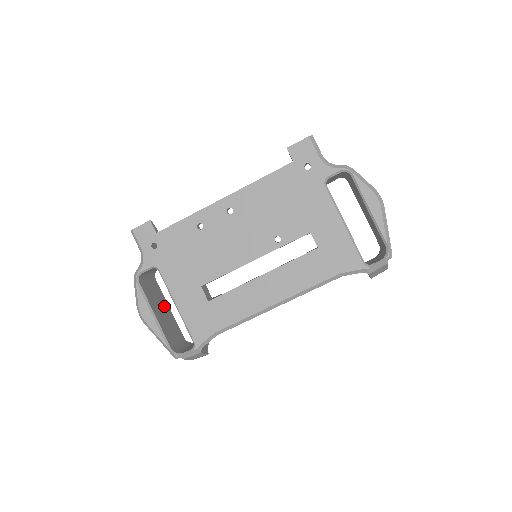
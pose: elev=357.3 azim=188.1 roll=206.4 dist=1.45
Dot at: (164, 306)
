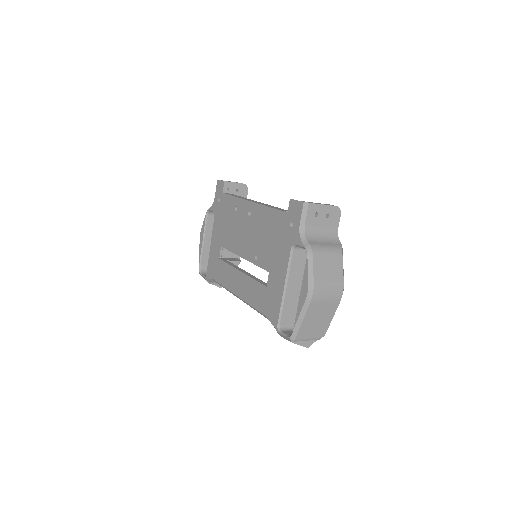
Dot at: occluded
